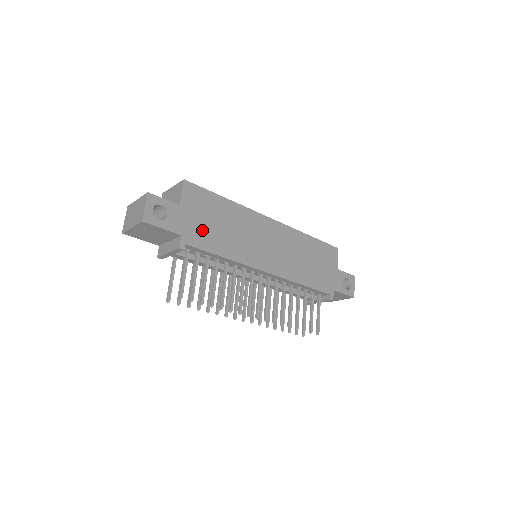
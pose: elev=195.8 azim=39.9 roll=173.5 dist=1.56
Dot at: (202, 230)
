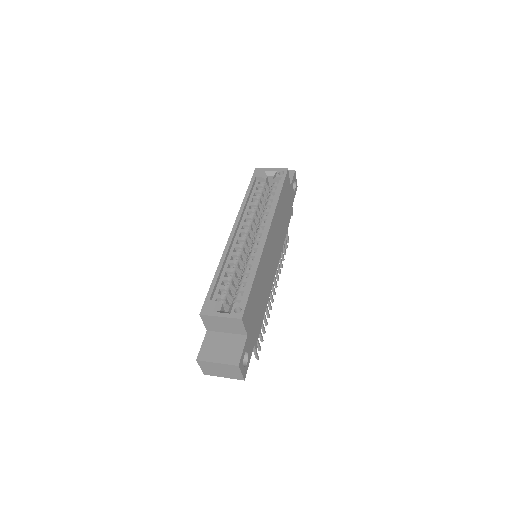
Dot at: (257, 321)
